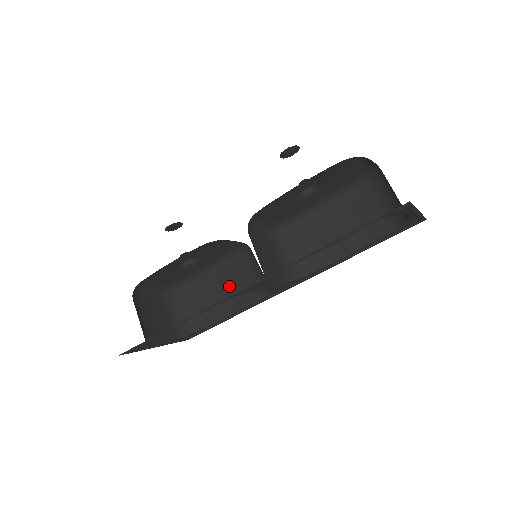
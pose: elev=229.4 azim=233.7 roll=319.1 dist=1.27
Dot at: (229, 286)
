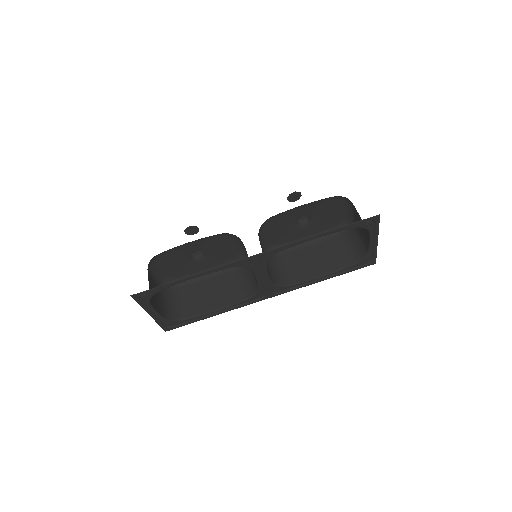
Dot at: (218, 289)
